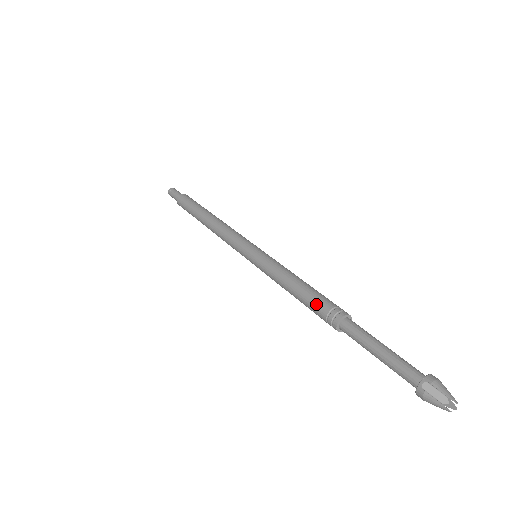
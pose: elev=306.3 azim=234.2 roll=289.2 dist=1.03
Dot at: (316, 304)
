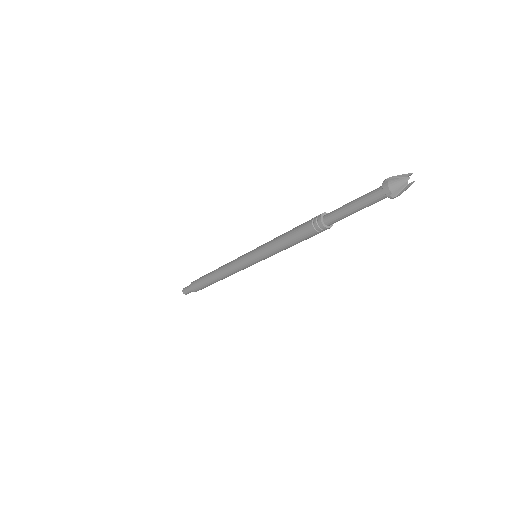
Dot at: (303, 224)
